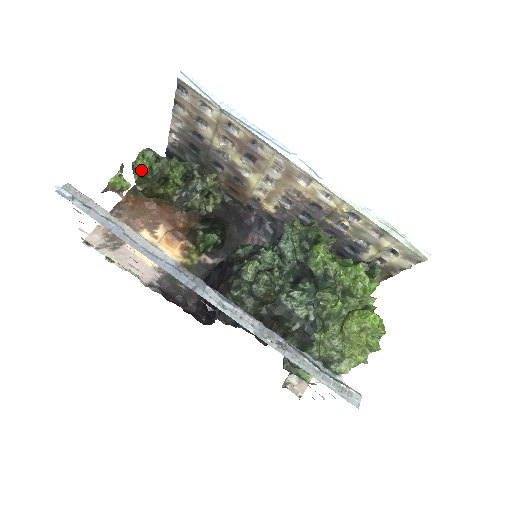
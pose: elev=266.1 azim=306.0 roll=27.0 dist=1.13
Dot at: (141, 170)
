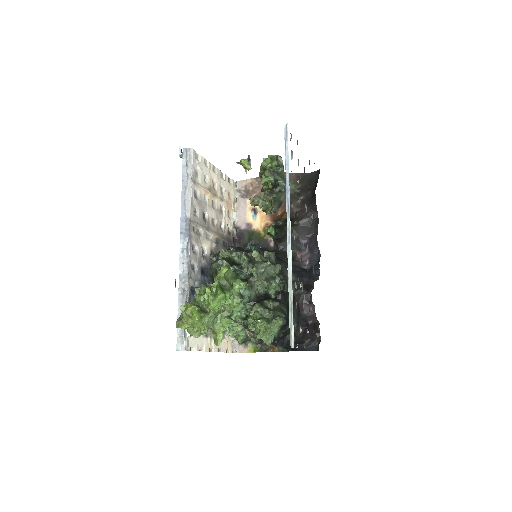
Dot at: (265, 165)
